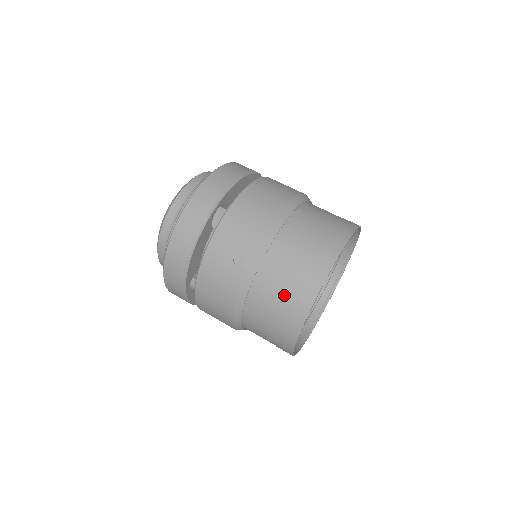
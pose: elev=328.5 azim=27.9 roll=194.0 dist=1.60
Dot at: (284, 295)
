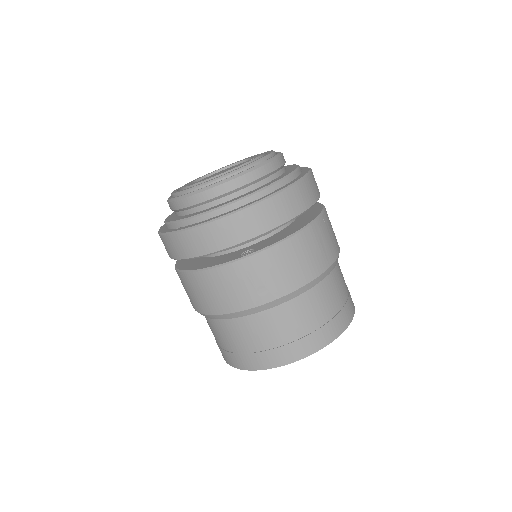
Dot at: (272, 341)
